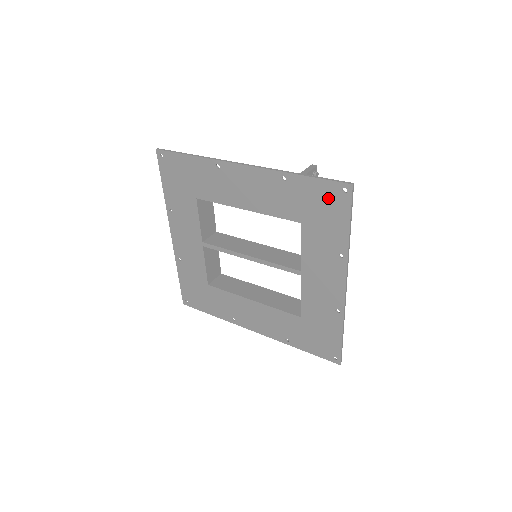
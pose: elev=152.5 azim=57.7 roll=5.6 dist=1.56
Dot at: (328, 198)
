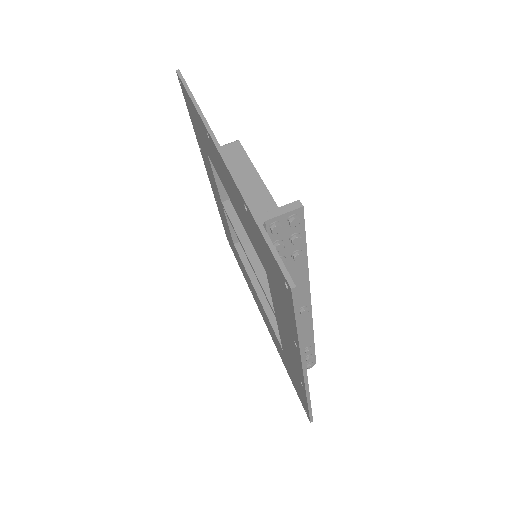
Dot at: (277, 275)
